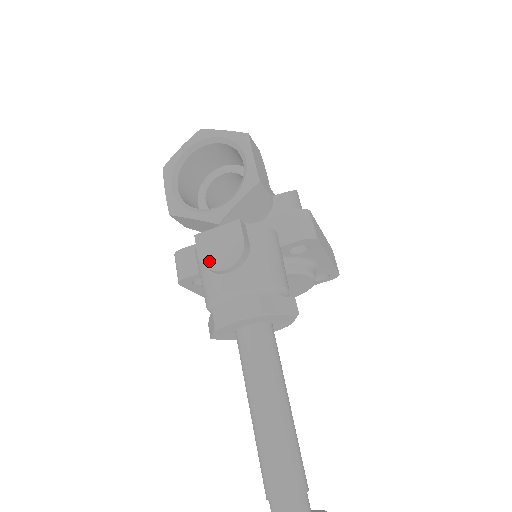
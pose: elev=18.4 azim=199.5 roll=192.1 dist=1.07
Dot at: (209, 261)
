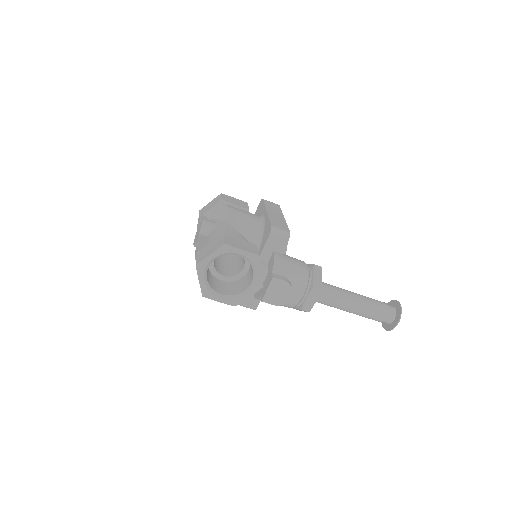
Dot at: (281, 302)
